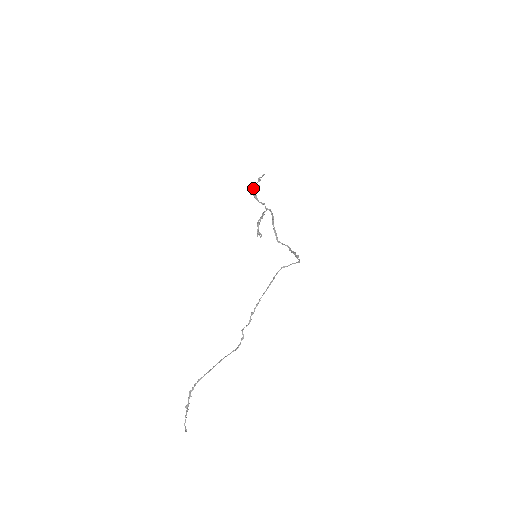
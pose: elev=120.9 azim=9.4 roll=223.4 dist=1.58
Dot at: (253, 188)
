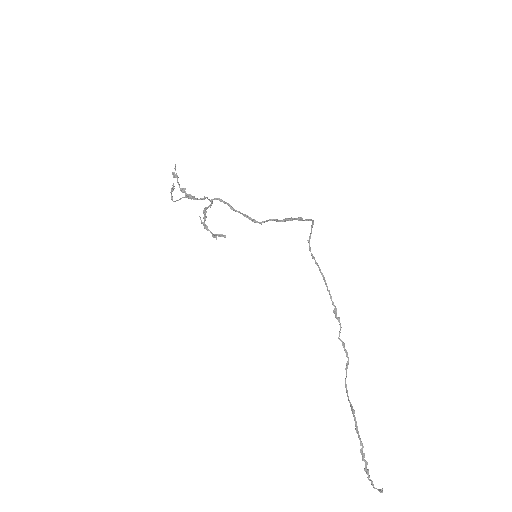
Dot at: (180, 189)
